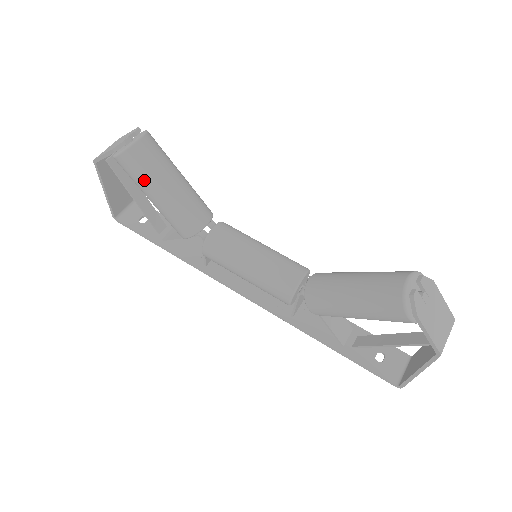
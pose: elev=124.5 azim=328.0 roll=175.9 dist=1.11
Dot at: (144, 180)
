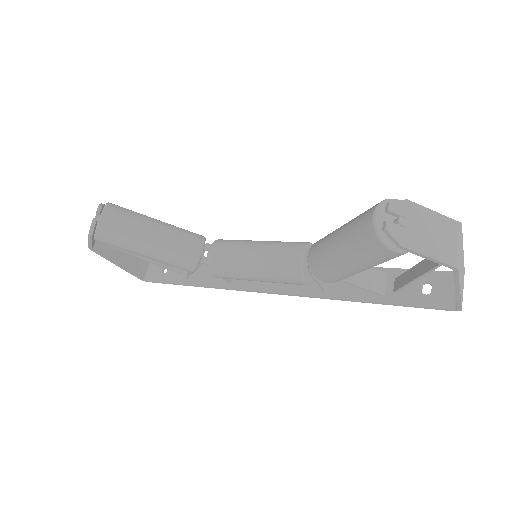
Dot at: (127, 245)
